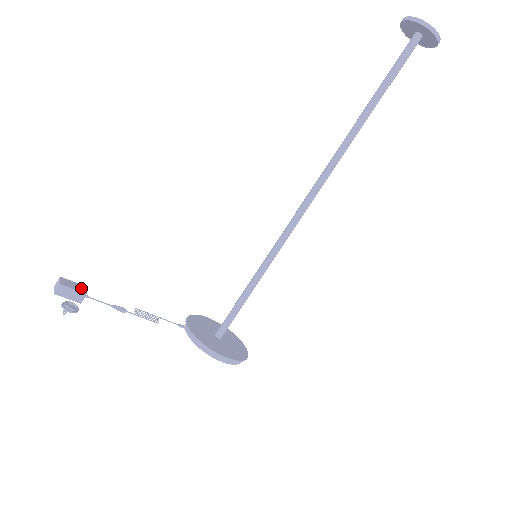
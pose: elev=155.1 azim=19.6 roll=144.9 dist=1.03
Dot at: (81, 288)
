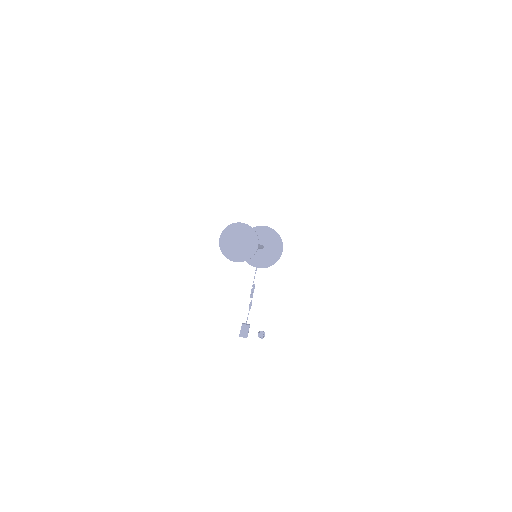
Dot at: (245, 327)
